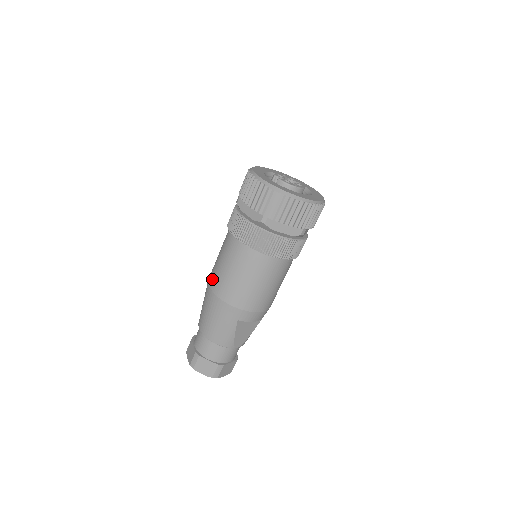
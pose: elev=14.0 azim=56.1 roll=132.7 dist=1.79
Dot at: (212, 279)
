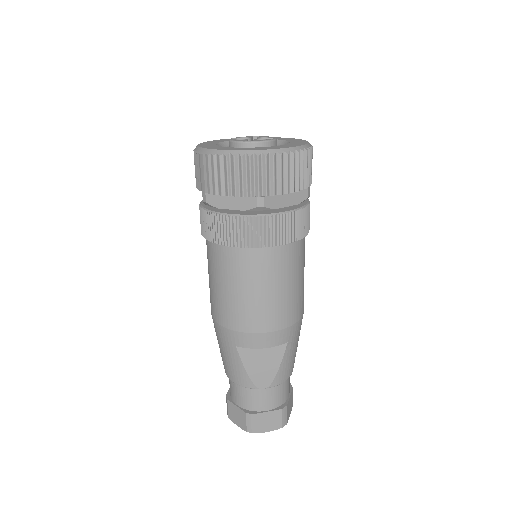
Dot at: occluded
